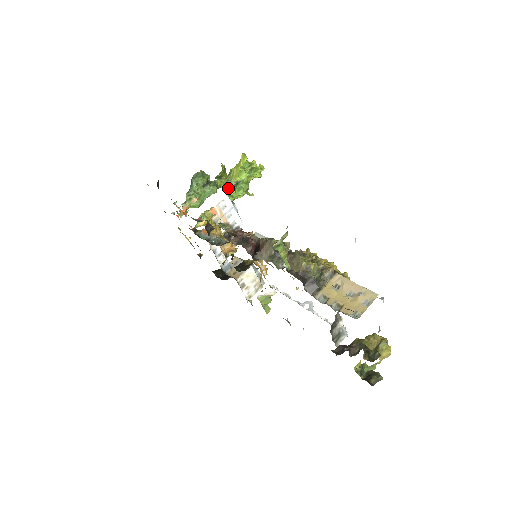
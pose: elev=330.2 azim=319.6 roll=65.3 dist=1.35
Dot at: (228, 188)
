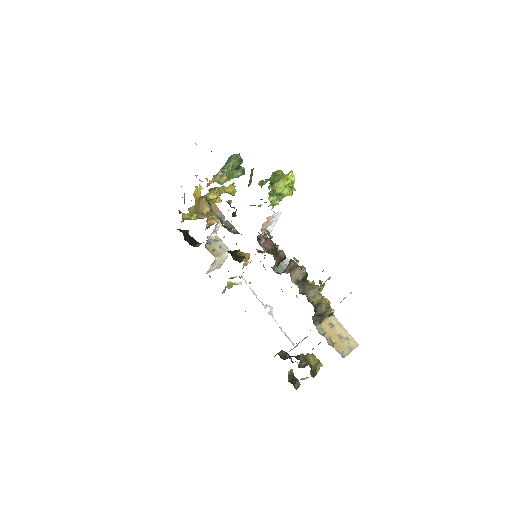
Dot at: occluded
